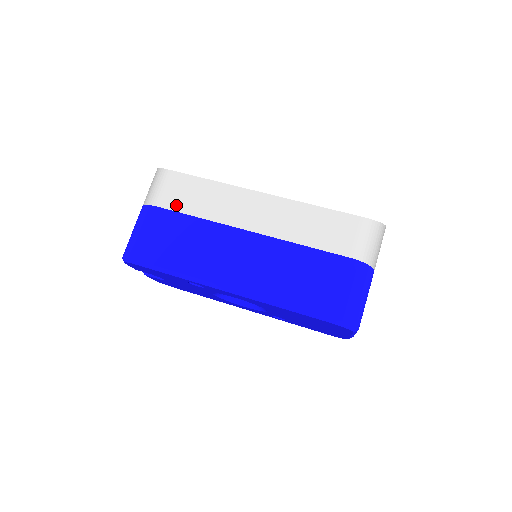
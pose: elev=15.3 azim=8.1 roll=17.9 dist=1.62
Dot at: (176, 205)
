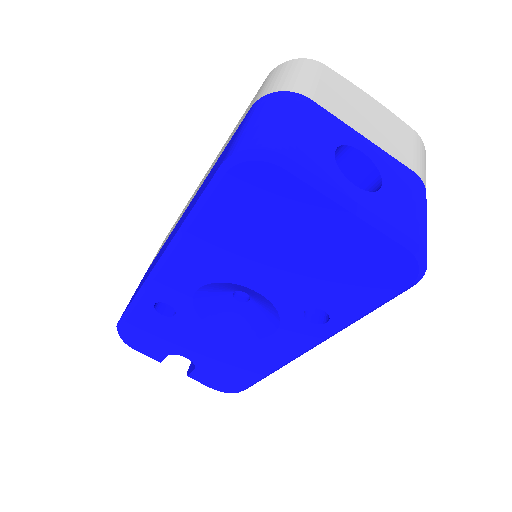
Dot at: (156, 255)
